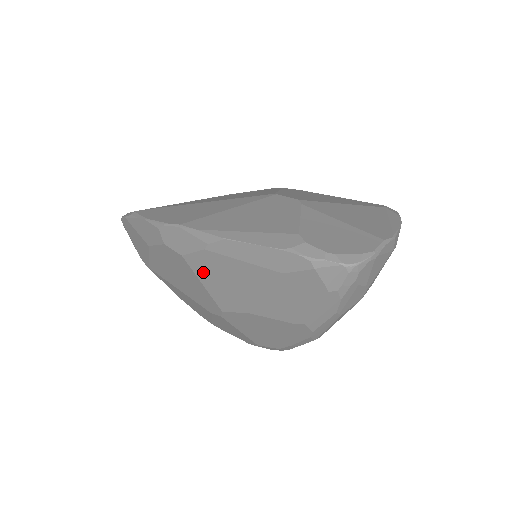
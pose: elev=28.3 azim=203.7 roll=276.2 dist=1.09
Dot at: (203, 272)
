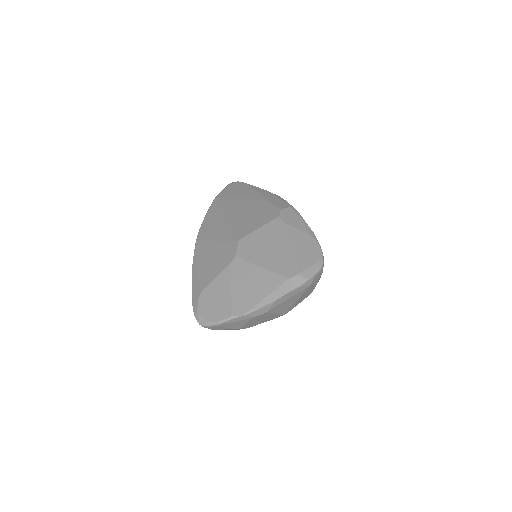
Dot at: occluded
